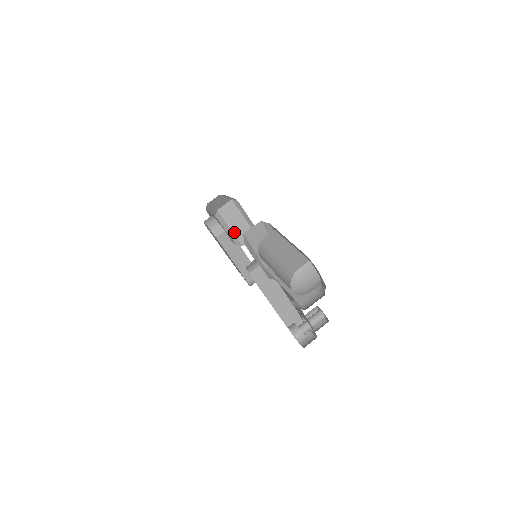
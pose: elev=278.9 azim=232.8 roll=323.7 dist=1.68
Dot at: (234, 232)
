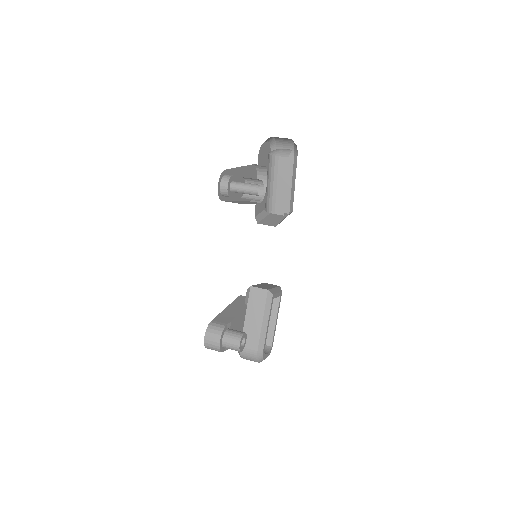
Dot at: (257, 285)
